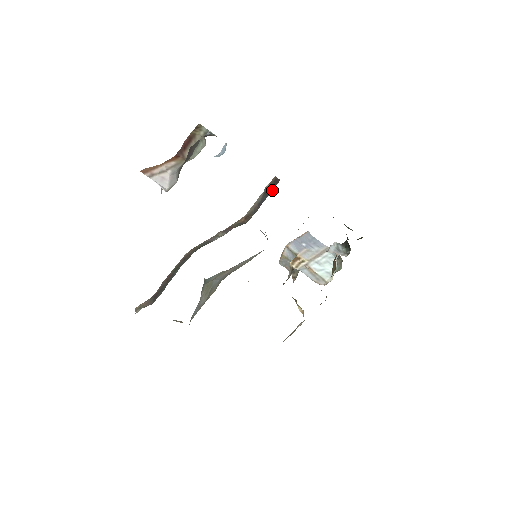
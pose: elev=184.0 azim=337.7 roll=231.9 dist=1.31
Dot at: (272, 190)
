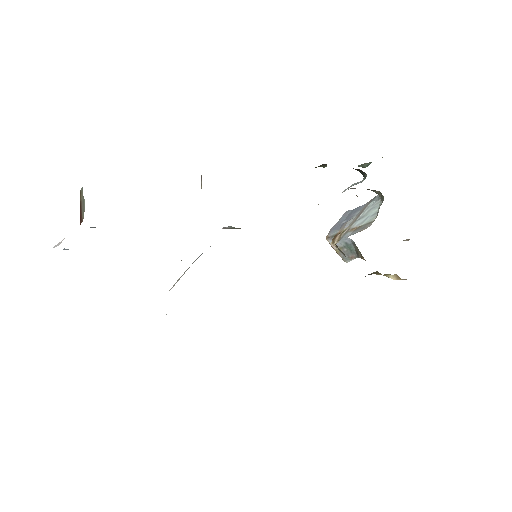
Dot at: (201, 188)
